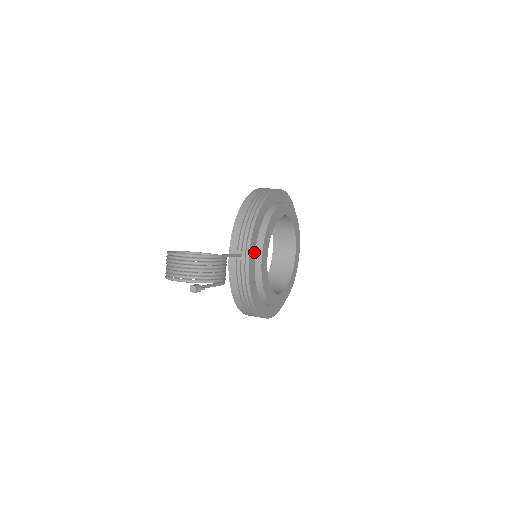
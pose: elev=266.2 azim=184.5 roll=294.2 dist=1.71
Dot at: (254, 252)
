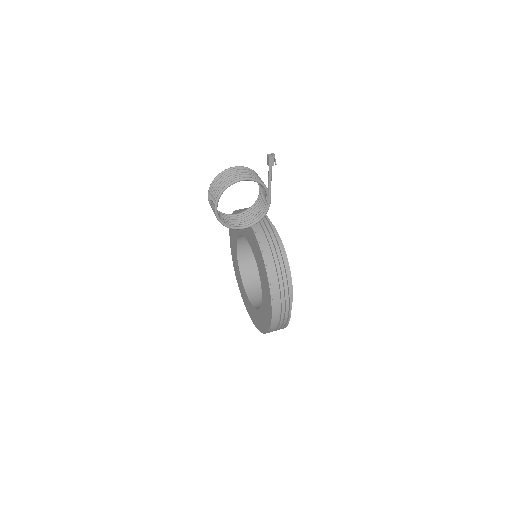
Dot at: occluded
